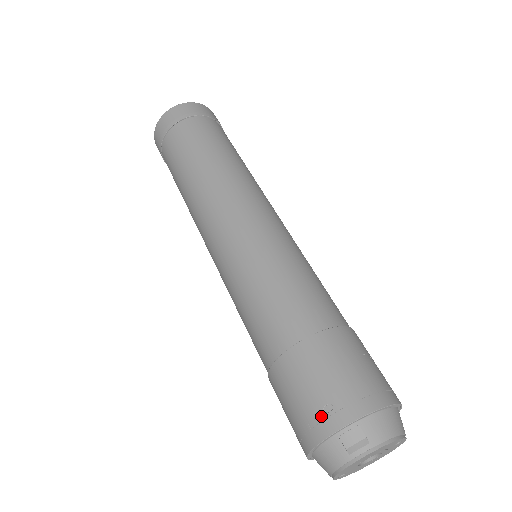
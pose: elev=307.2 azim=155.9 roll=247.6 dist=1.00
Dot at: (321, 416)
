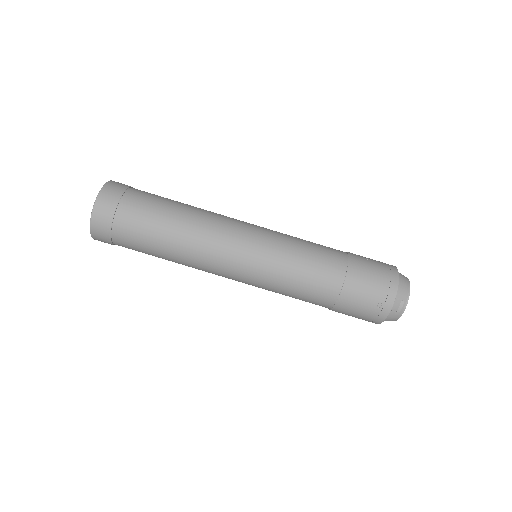
Dot at: (379, 310)
